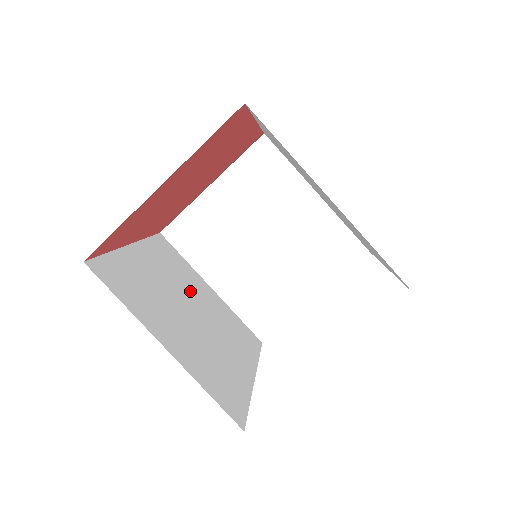
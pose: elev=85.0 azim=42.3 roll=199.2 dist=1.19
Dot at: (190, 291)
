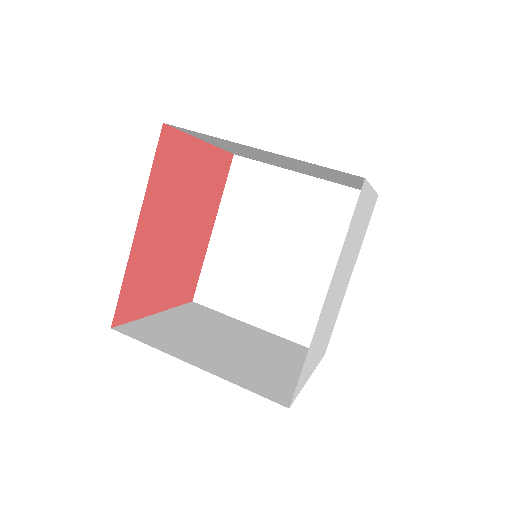
Dot at: occluded
